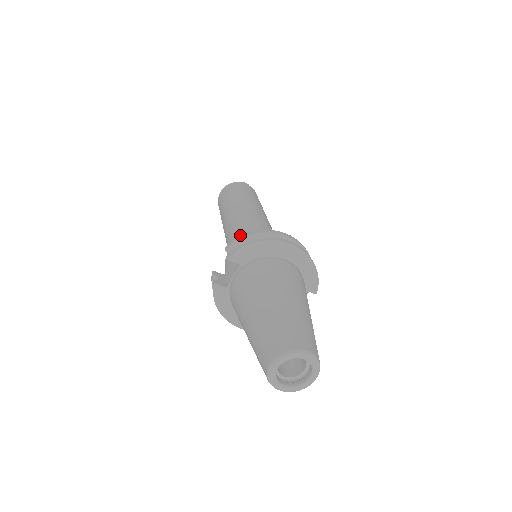
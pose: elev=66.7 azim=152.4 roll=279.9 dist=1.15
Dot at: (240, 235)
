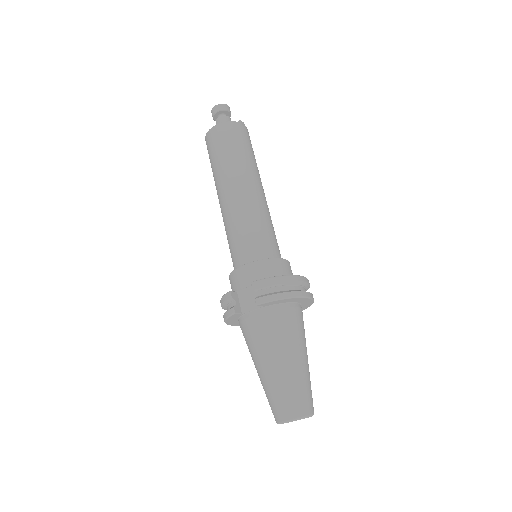
Dot at: (252, 243)
